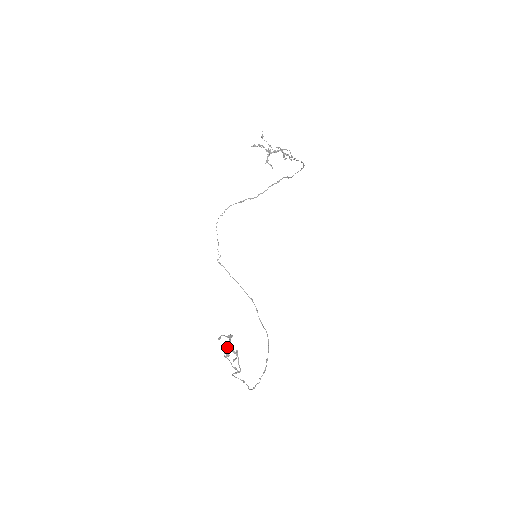
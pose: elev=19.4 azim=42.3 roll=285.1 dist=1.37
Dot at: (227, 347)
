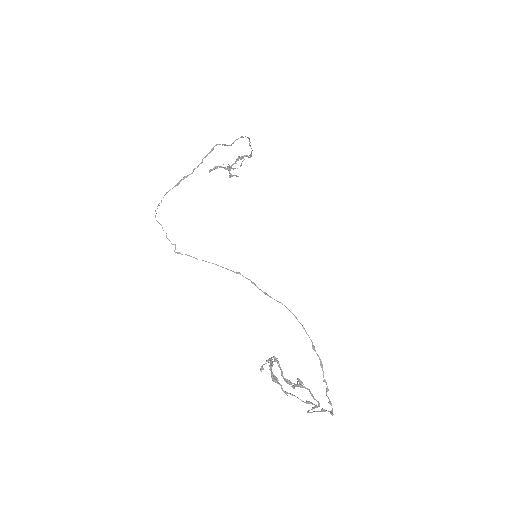
Dot at: (270, 370)
